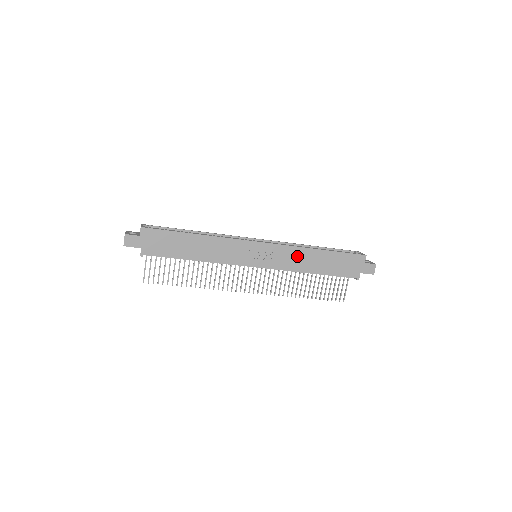
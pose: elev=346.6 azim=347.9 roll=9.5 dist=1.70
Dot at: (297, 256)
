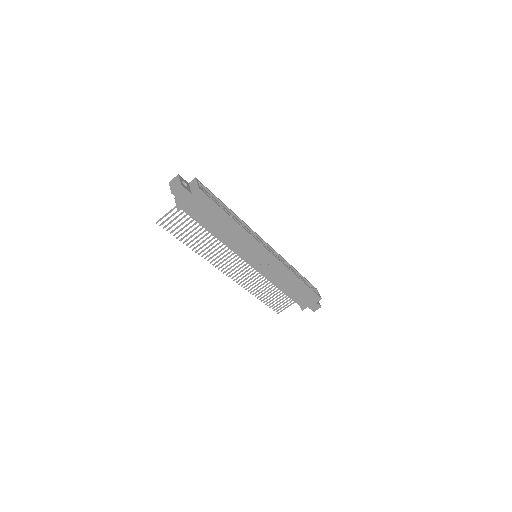
Dot at: (283, 275)
